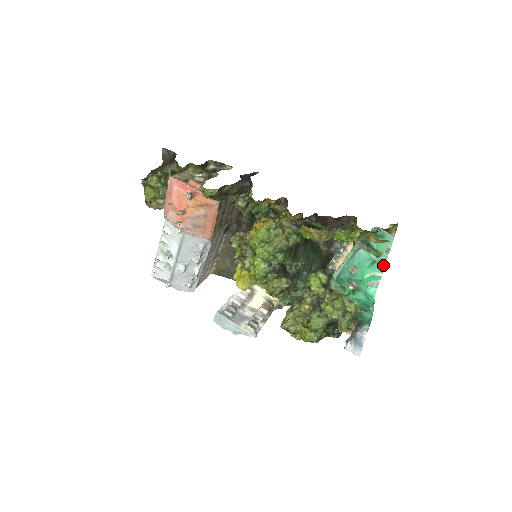
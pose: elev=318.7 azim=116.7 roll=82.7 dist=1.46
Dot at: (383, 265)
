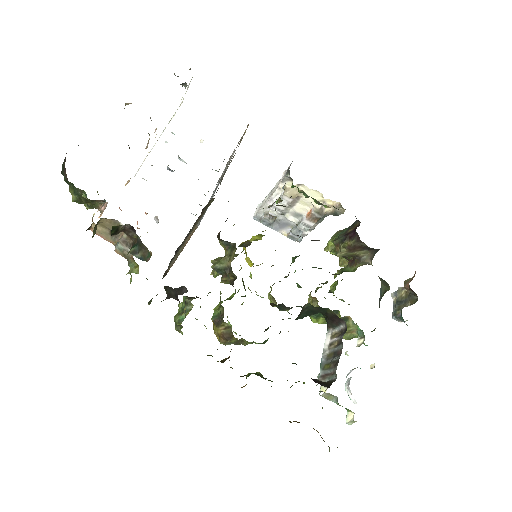
Dot at: occluded
